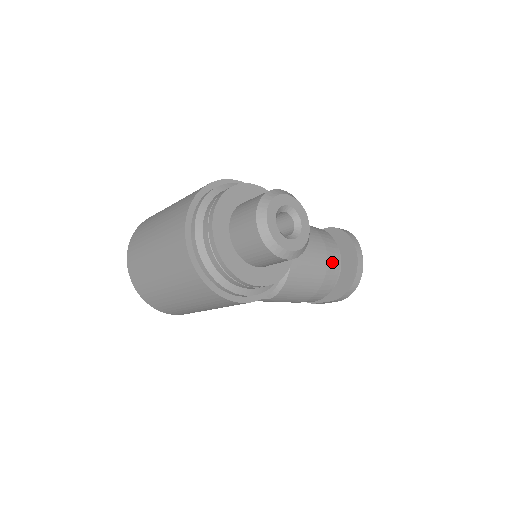
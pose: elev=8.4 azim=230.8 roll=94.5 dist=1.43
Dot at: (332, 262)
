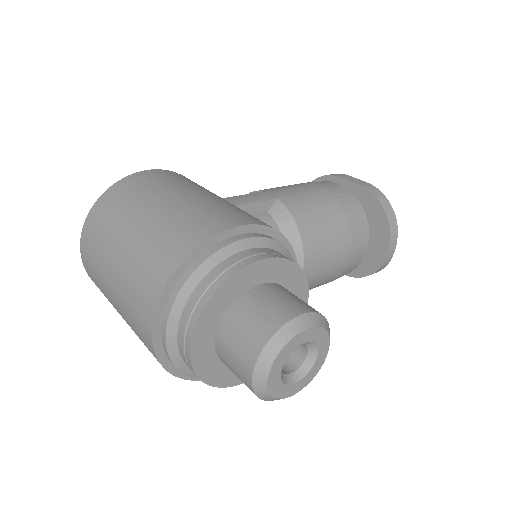
Dot at: (354, 259)
